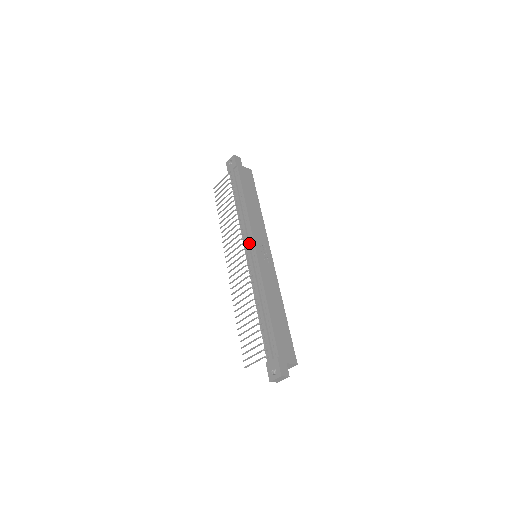
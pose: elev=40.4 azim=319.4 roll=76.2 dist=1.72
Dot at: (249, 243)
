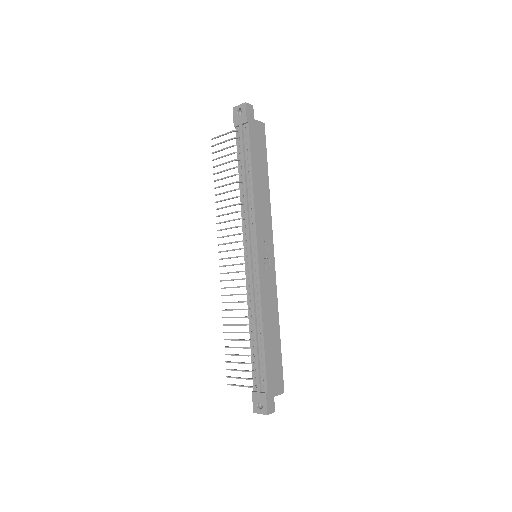
Dot at: (251, 242)
